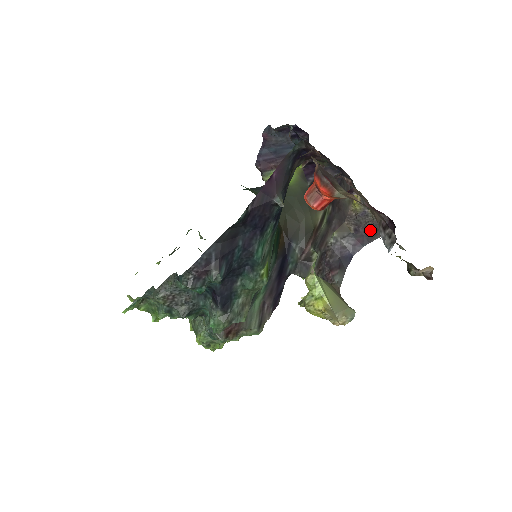
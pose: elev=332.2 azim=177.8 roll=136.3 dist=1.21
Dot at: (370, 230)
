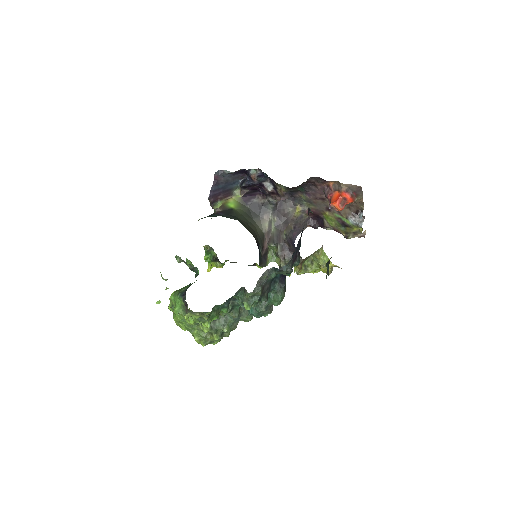
Dot at: (361, 216)
